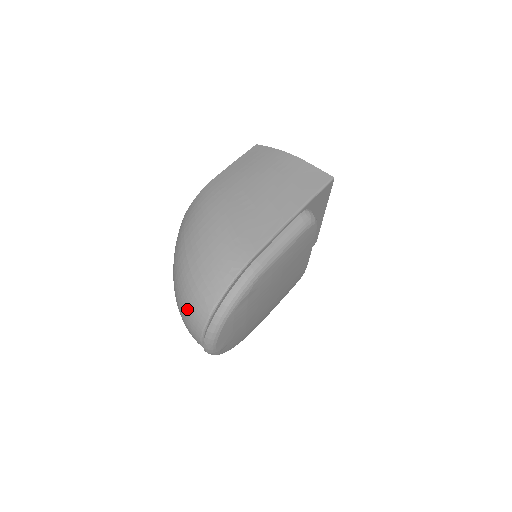
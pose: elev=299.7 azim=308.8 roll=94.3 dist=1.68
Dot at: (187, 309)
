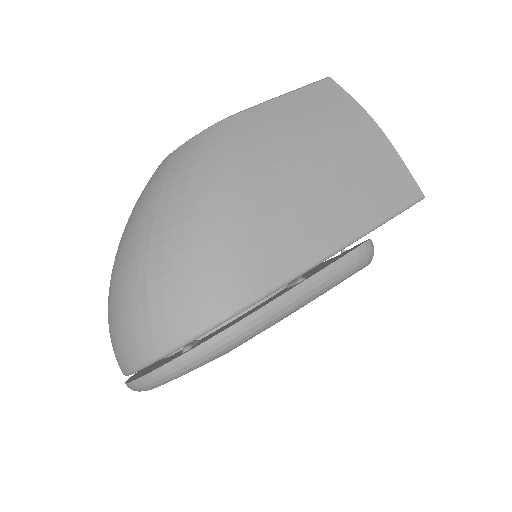
Dot at: (119, 326)
